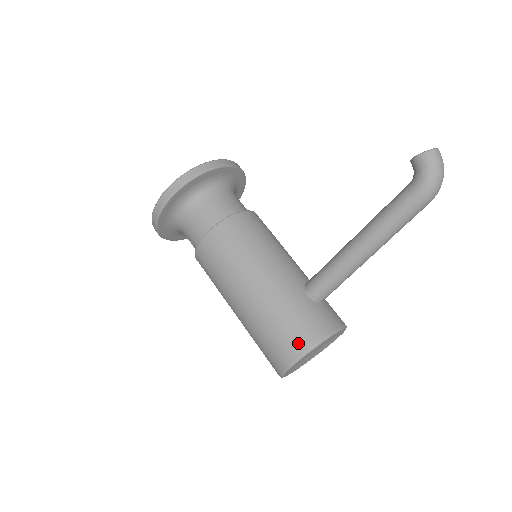
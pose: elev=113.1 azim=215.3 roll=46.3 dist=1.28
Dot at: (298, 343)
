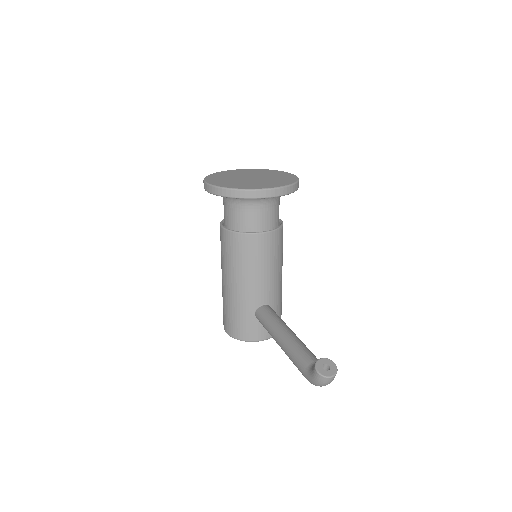
Dot at: (231, 330)
